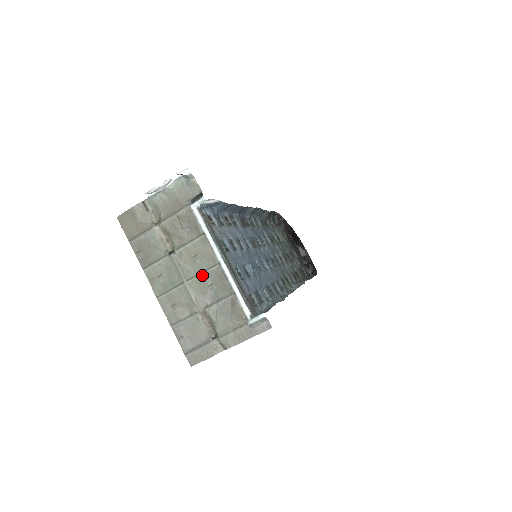
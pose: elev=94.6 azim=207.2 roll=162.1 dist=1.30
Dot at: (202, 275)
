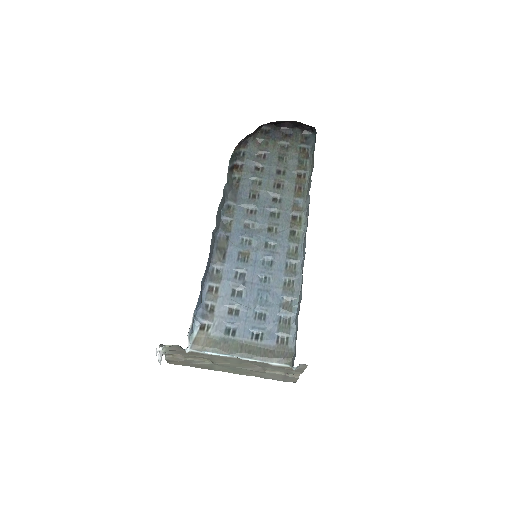
Dot at: (240, 363)
